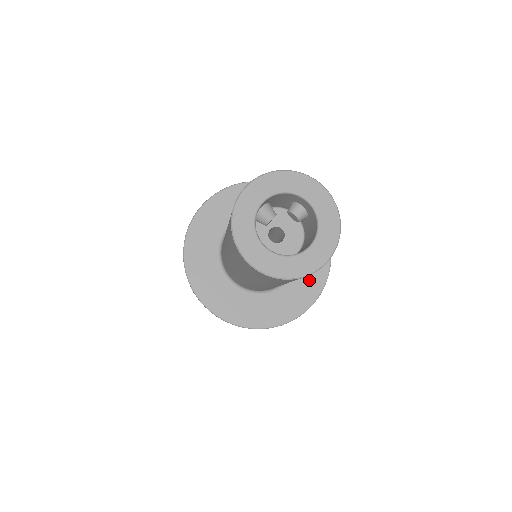
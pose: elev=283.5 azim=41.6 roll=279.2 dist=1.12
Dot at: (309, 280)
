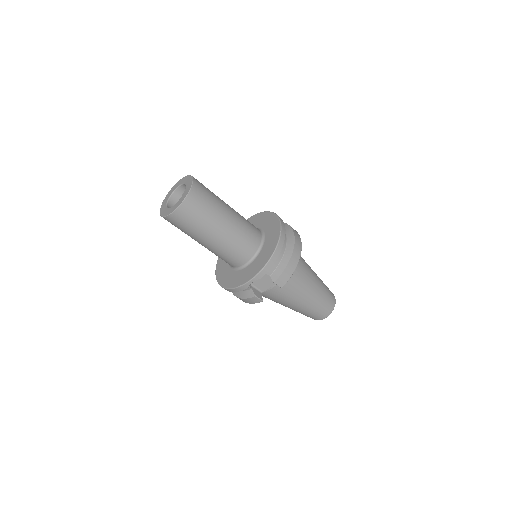
Dot at: (270, 224)
